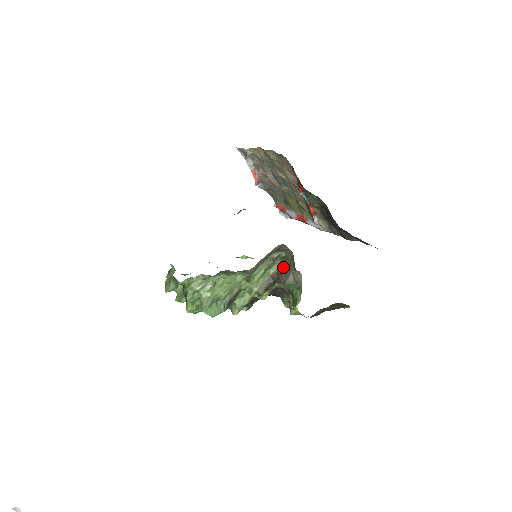
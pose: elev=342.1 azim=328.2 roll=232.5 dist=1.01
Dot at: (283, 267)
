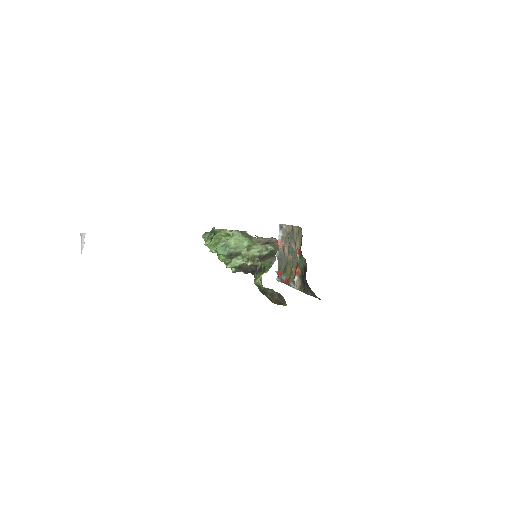
Dot at: (269, 255)
